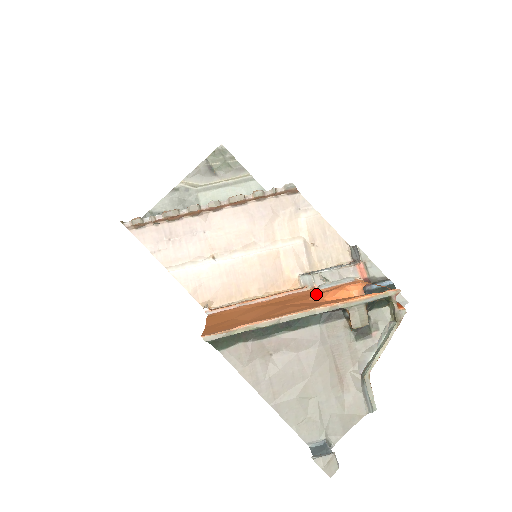
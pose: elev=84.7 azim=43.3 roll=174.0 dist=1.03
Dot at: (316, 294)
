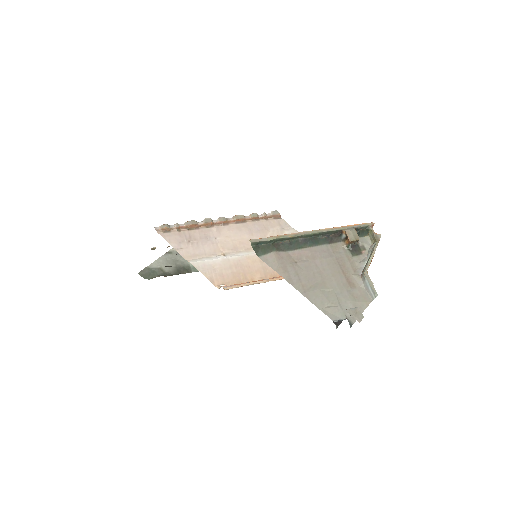
Dot at: occluded
